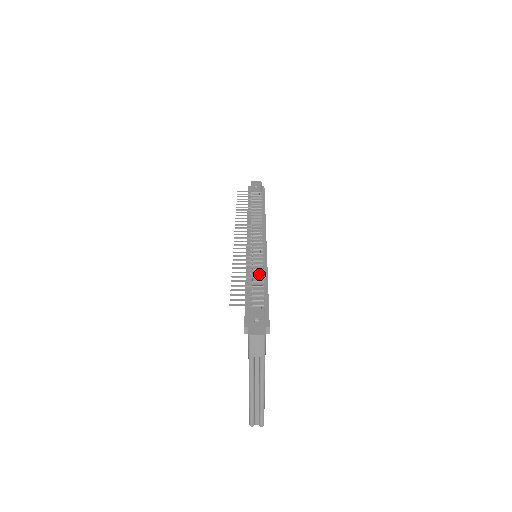
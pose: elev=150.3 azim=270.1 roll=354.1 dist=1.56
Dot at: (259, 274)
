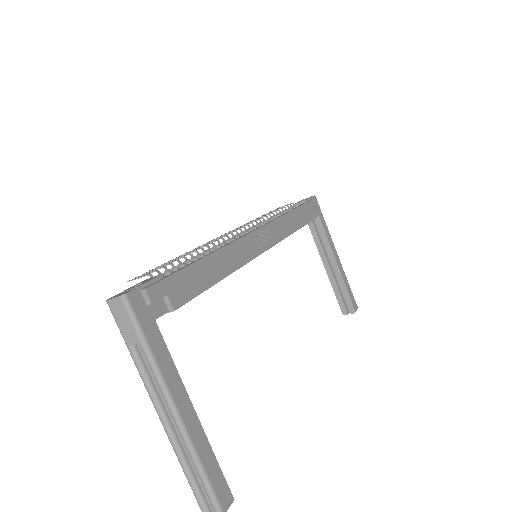
Dot at: occluded
